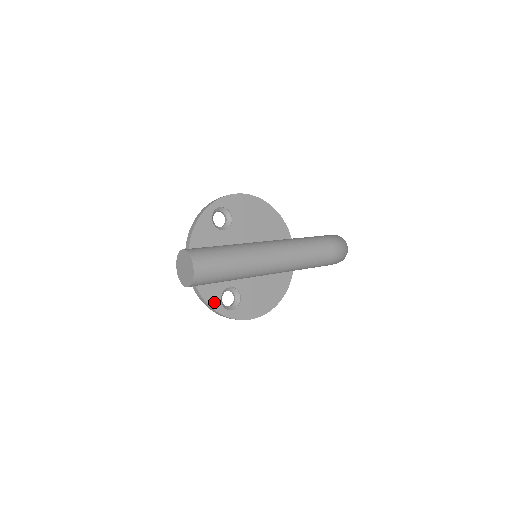
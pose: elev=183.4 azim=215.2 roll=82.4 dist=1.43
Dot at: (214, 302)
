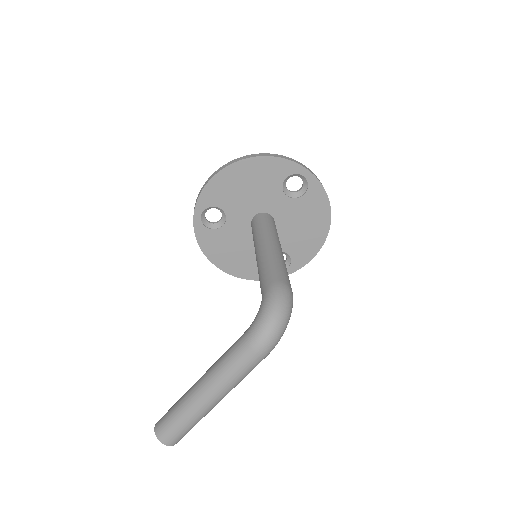
Dot at: occluded
